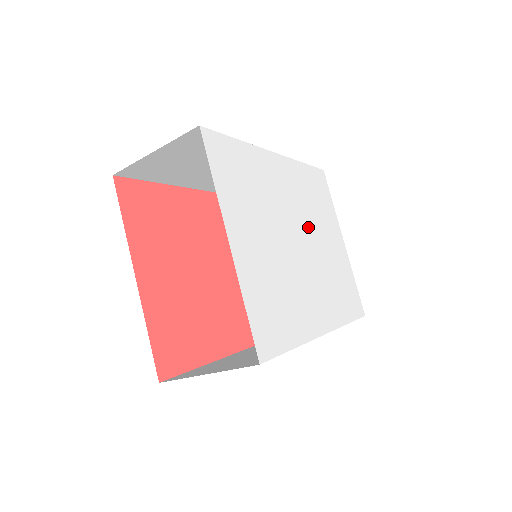
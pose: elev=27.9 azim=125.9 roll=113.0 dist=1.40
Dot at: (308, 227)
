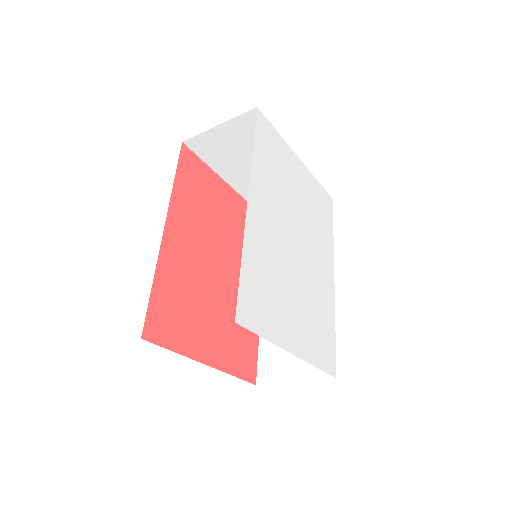
Dot at: (290, 215)
